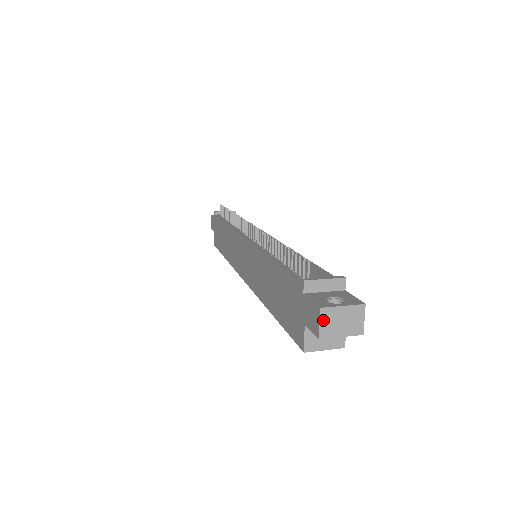
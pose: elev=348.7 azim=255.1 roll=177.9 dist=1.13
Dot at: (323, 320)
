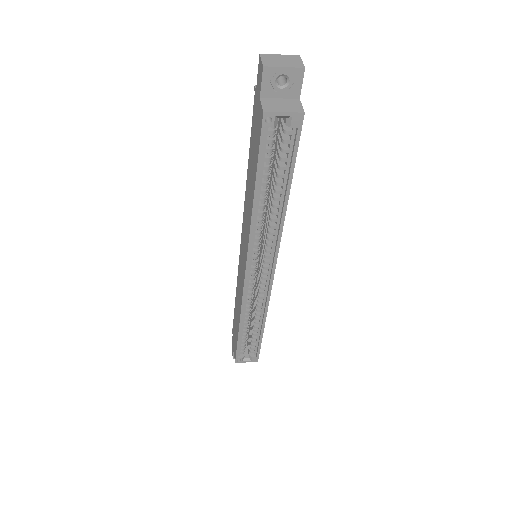
Dot at: (264, 59)
